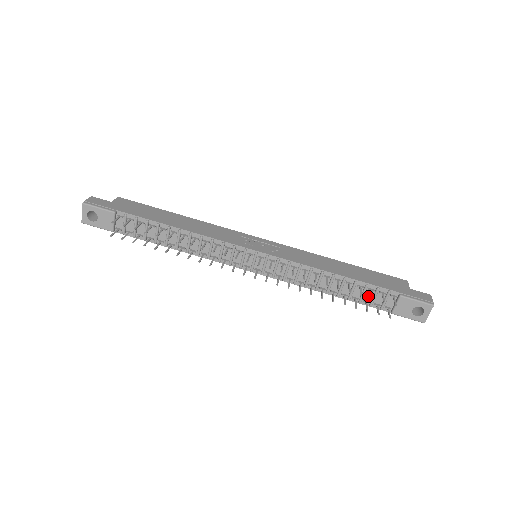
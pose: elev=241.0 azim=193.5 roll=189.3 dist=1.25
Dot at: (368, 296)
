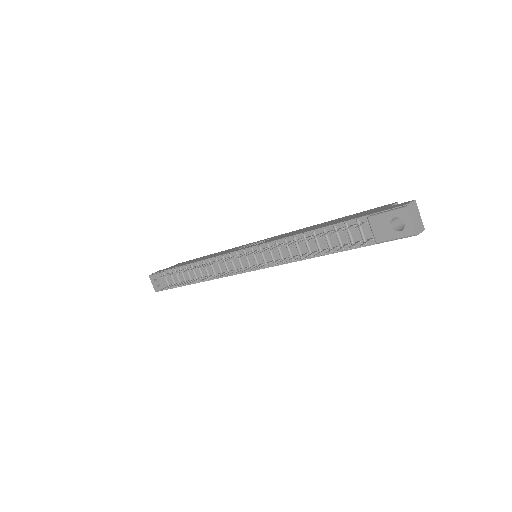
Dot at: (345, 238)
